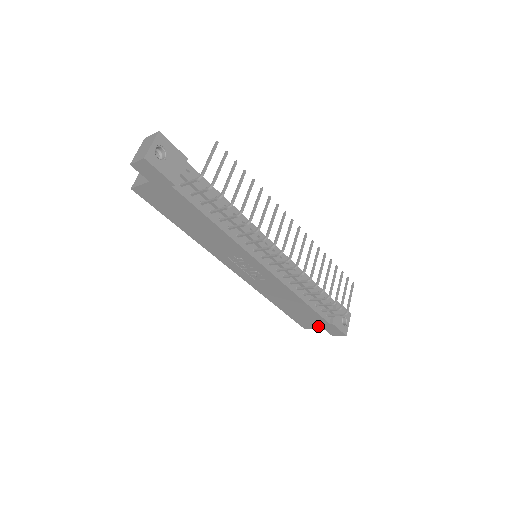
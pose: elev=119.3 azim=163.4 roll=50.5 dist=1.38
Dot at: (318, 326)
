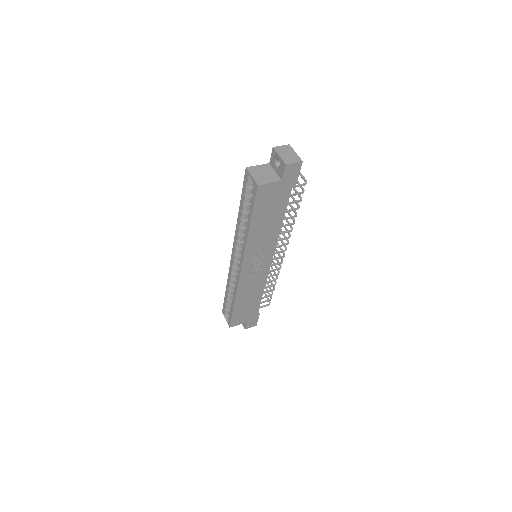
Dot at: (245, 321)
